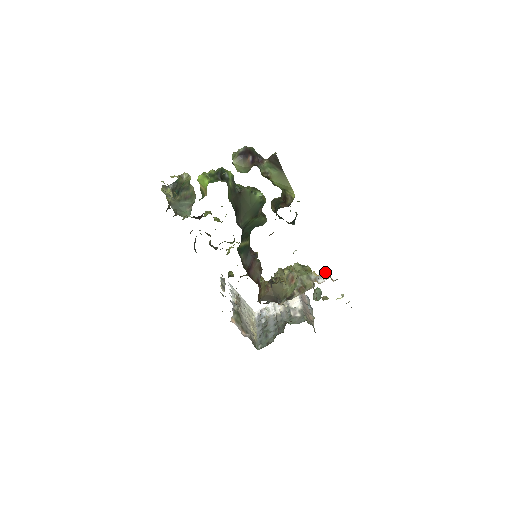
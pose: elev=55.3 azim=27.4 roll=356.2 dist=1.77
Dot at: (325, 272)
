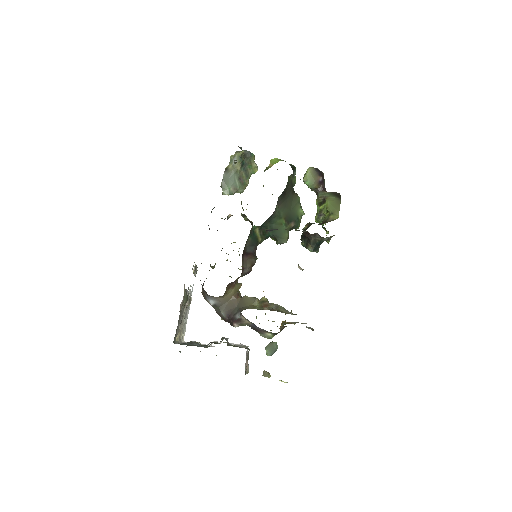
Dot at: occluded
